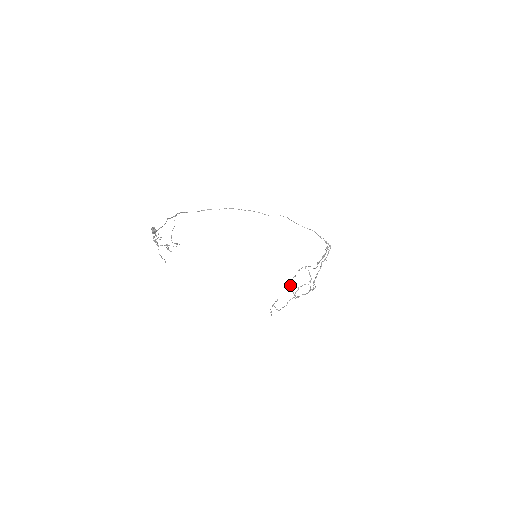
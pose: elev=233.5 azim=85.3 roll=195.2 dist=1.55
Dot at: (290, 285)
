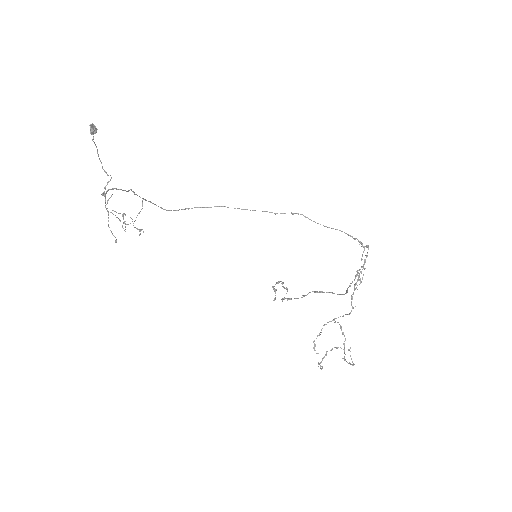
Dot at: (313, 348)
